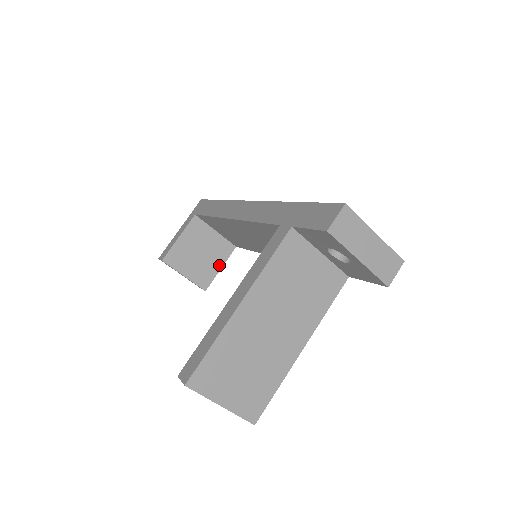
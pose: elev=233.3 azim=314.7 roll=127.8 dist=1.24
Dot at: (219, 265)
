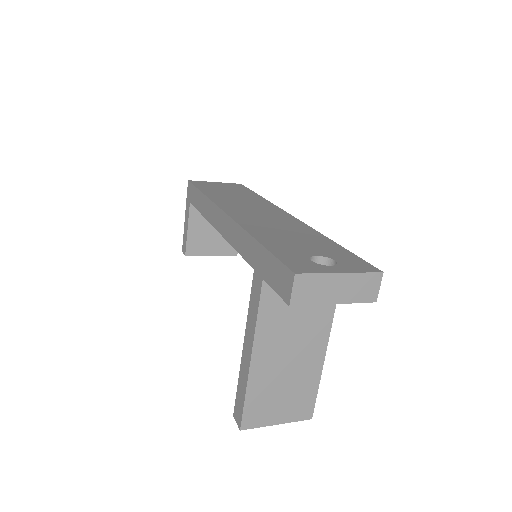
Dot at: occluded
